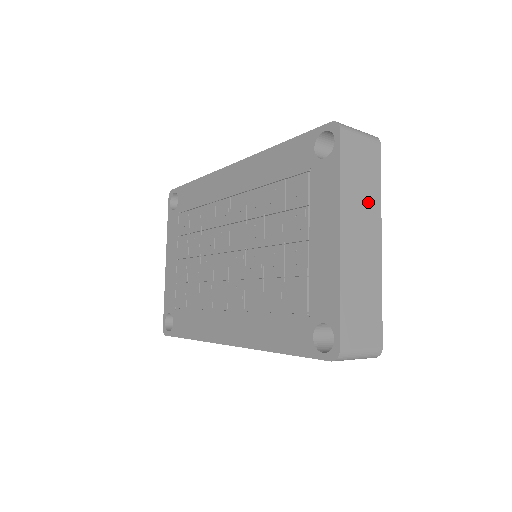
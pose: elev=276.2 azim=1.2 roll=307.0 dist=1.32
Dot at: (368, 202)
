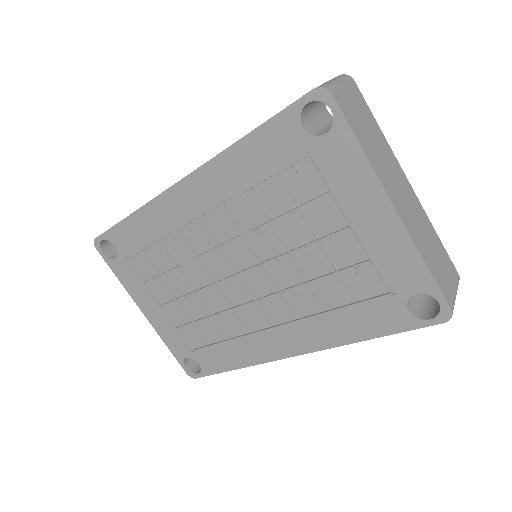
Dot at: (384, 152)
